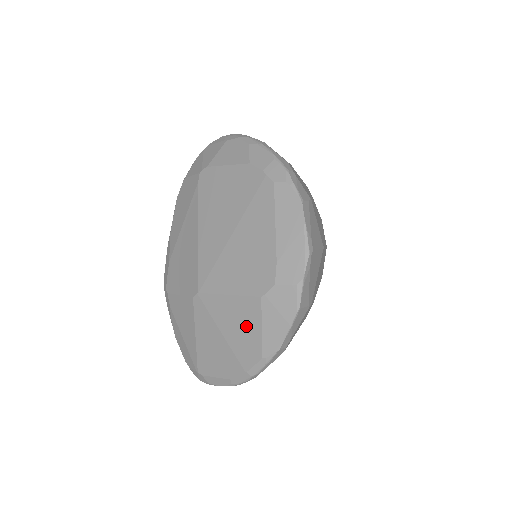
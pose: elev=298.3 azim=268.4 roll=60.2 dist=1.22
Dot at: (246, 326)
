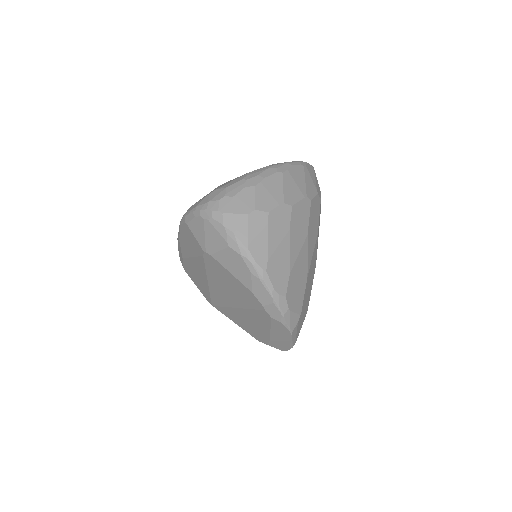
Dot at: occluded
